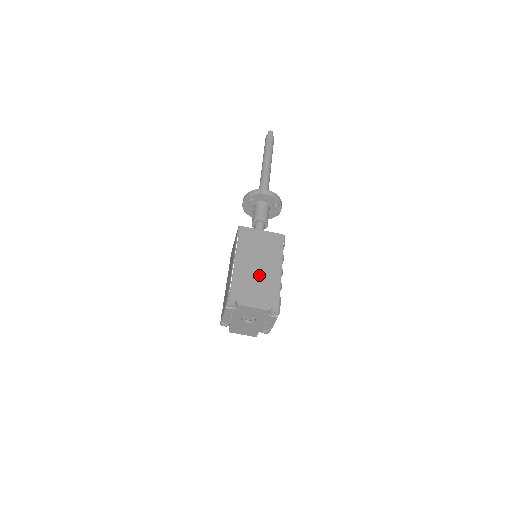
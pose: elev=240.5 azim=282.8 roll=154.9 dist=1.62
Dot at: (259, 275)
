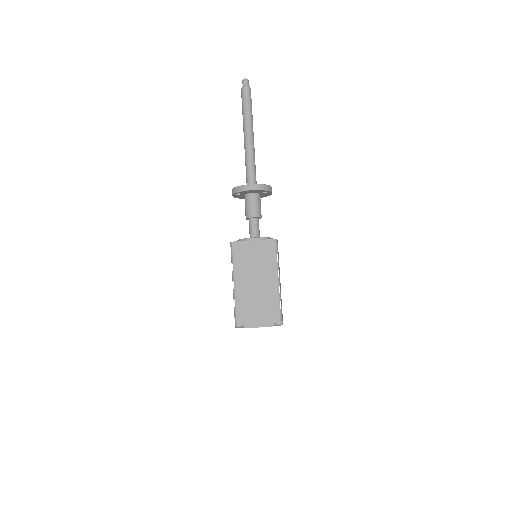
Dot at: (258, 293)
